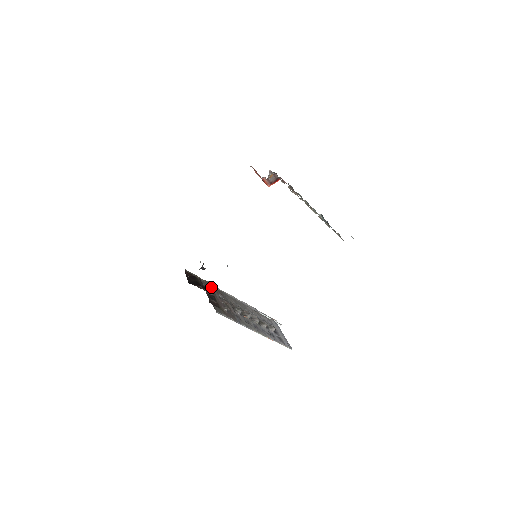
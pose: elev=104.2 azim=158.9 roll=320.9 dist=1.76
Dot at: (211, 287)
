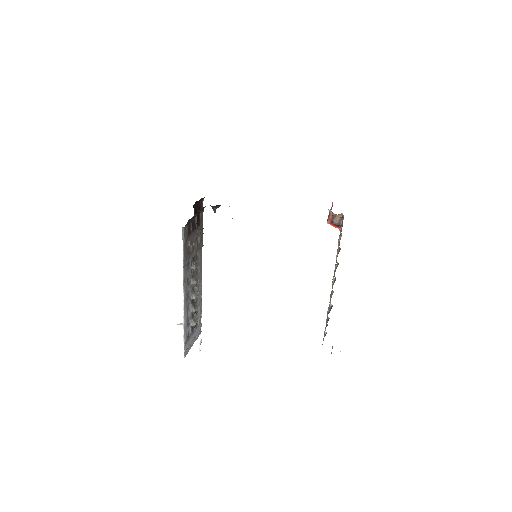
Dot at: (202, 226)
